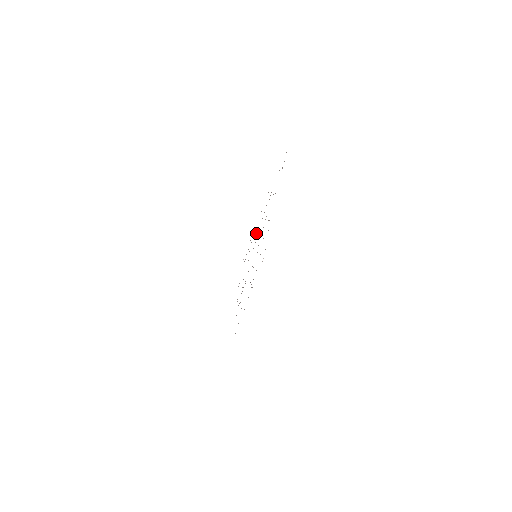
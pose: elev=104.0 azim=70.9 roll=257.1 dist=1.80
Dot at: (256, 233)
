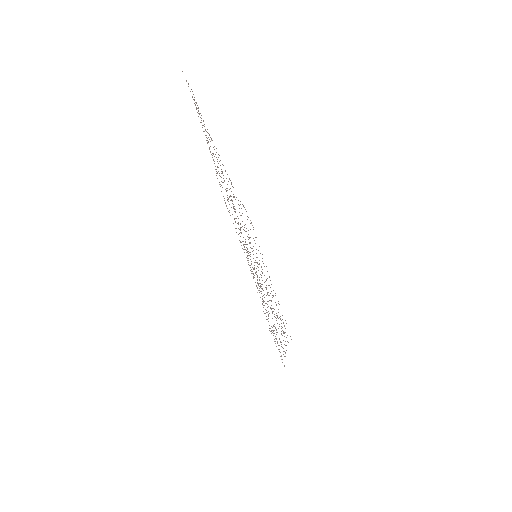
Dot at: occluded
